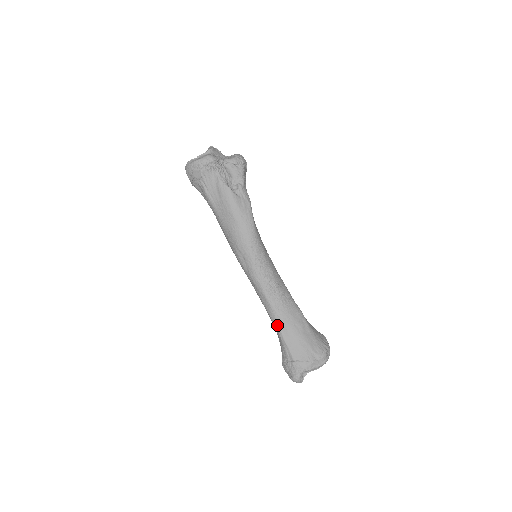
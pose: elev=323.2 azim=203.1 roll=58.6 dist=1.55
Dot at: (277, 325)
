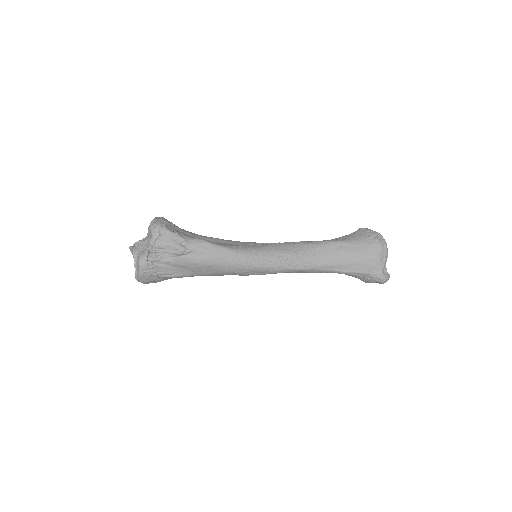
Dot at: (329, 271)
